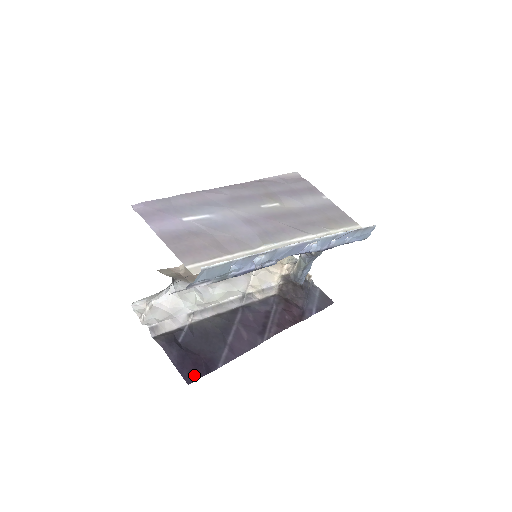
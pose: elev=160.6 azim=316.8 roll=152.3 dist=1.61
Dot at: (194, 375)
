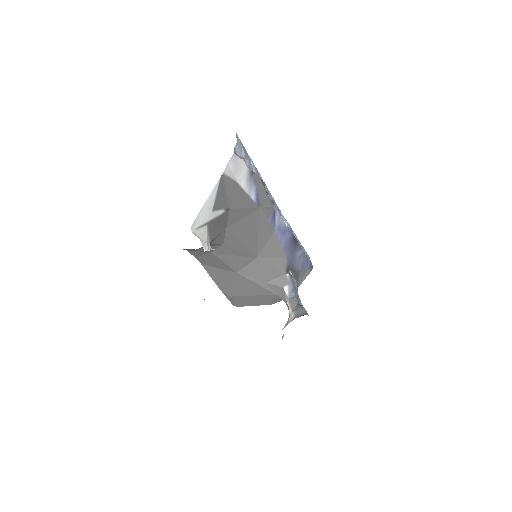
Dot at: occluded
